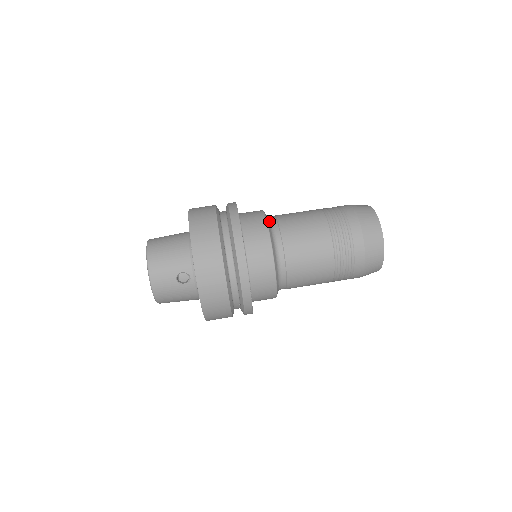
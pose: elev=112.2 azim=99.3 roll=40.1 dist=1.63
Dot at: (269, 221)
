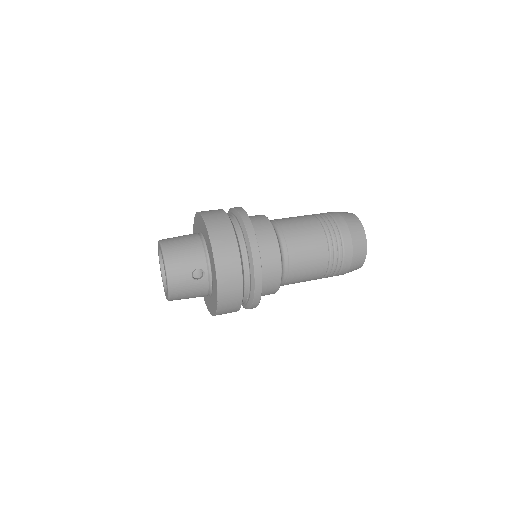
Dot at: occluded
